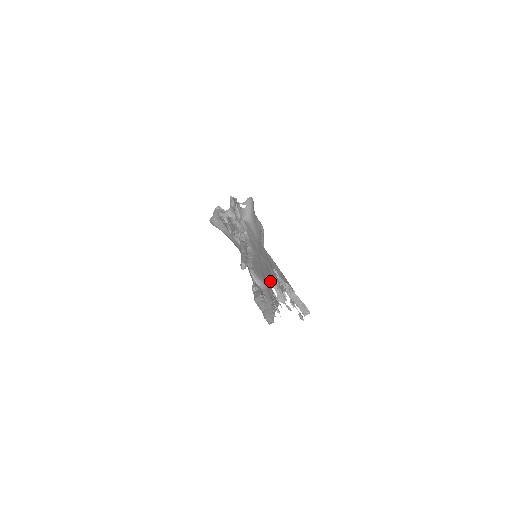
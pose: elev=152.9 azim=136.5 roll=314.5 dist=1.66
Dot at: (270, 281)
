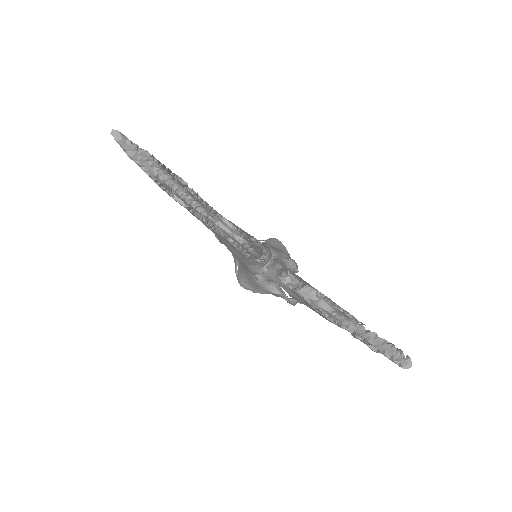
Dot at: occluded
